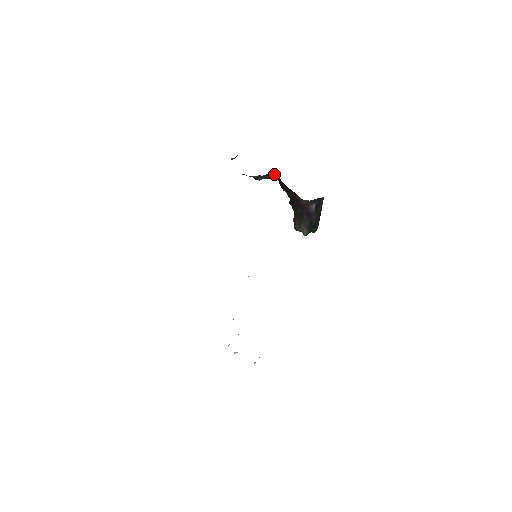
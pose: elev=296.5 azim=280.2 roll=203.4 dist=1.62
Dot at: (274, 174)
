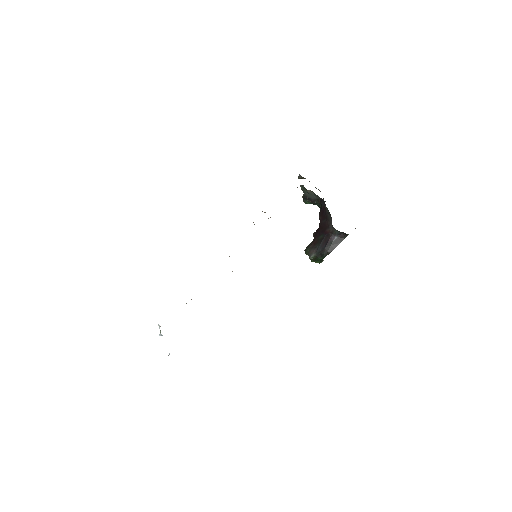
Dot at: (323, 201)
